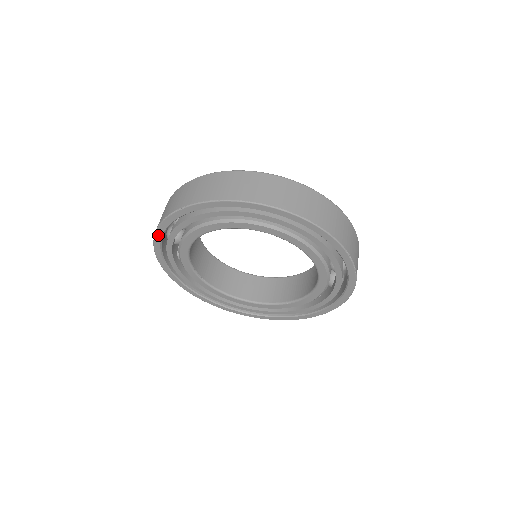
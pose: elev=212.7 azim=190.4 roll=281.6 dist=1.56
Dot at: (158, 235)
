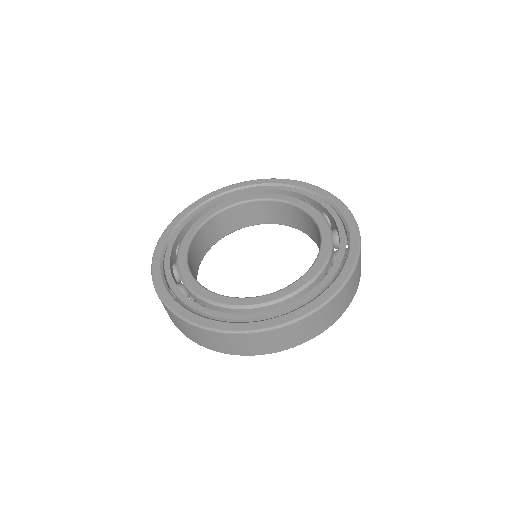
Dot at: occluded
